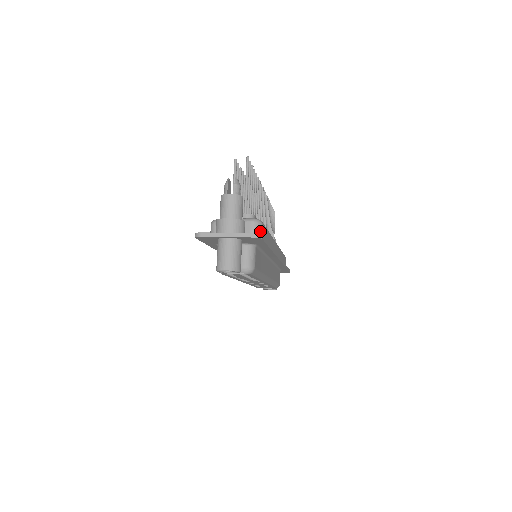
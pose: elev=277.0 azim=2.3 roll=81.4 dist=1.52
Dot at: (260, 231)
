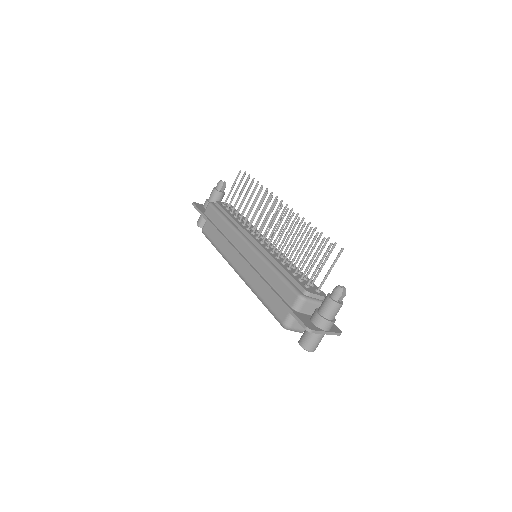
Dot at: occluded
